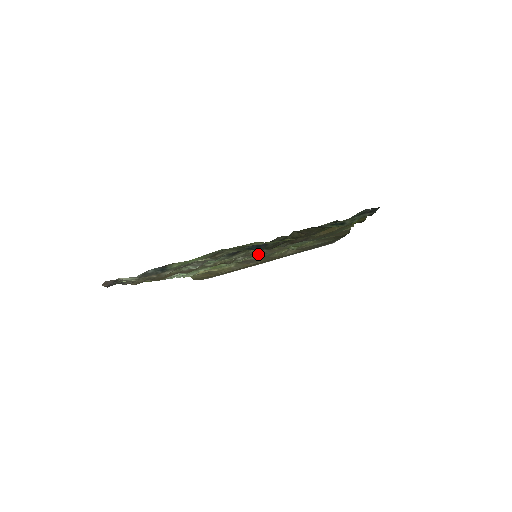
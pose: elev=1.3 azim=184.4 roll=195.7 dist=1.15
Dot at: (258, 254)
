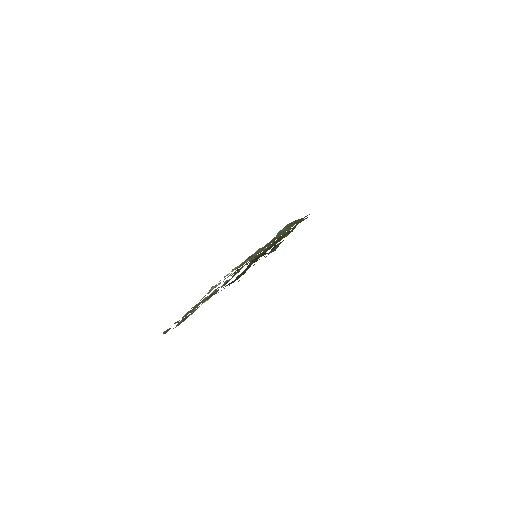
Dot at: occluded
